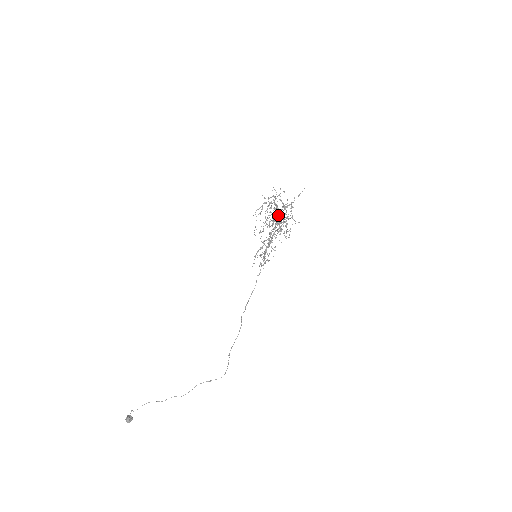
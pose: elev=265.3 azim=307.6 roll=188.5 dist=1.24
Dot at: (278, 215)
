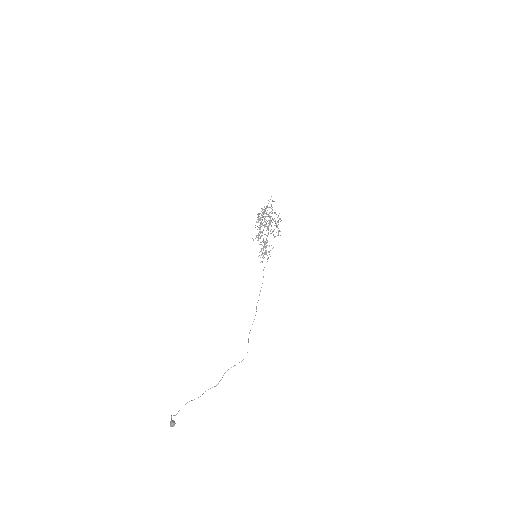
Dot at: (270, 221)
